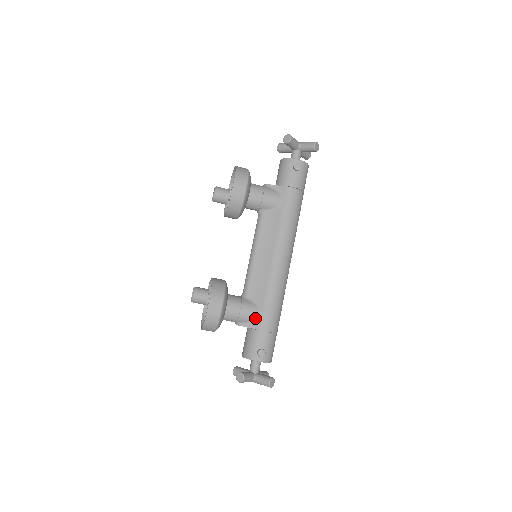
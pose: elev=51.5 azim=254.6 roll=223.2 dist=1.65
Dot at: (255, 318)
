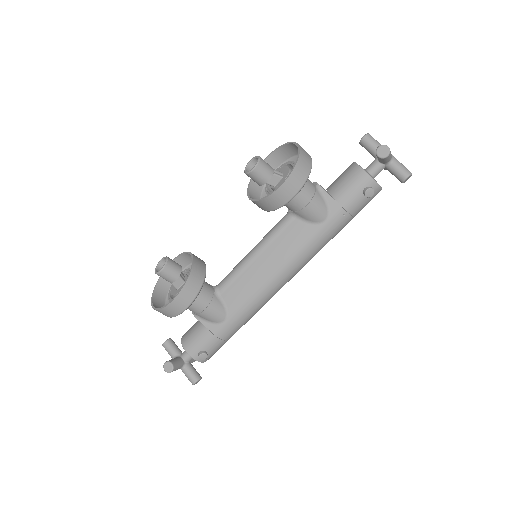
Dot at: (216, 321)
